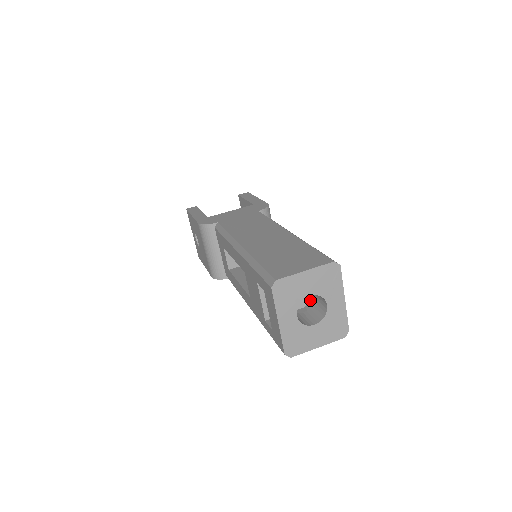
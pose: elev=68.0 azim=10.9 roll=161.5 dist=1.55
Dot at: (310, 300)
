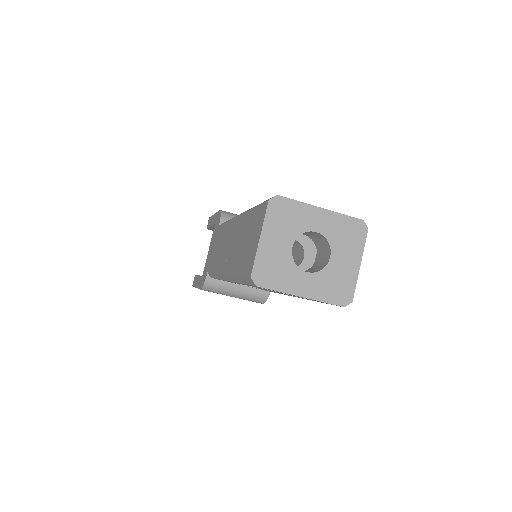
Dot at: occluded
